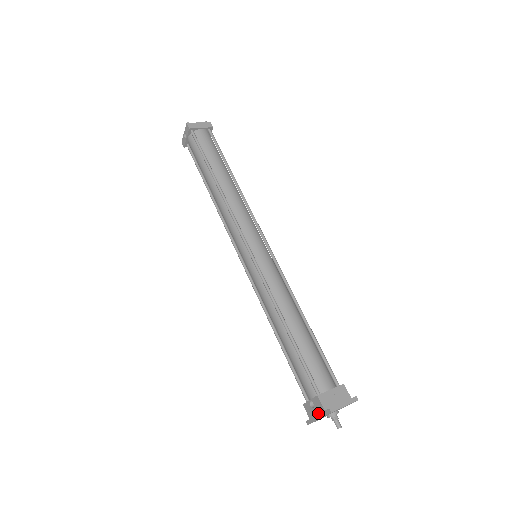
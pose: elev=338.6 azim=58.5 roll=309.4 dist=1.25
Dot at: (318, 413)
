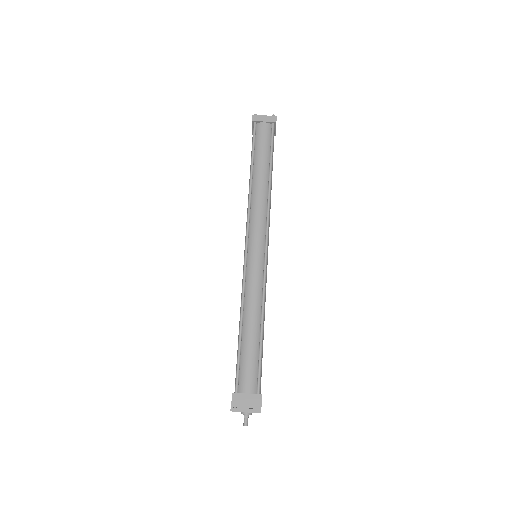
Dot at: occluded
